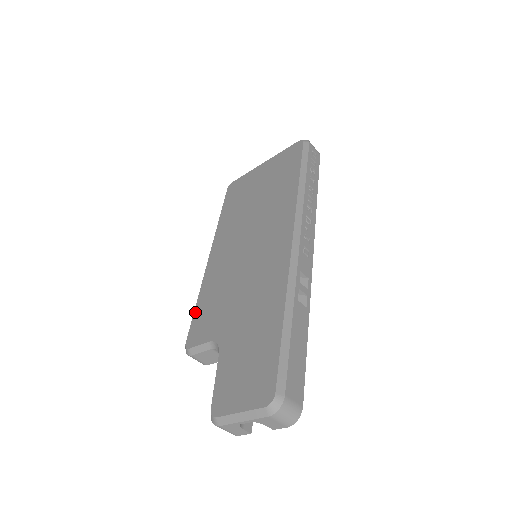
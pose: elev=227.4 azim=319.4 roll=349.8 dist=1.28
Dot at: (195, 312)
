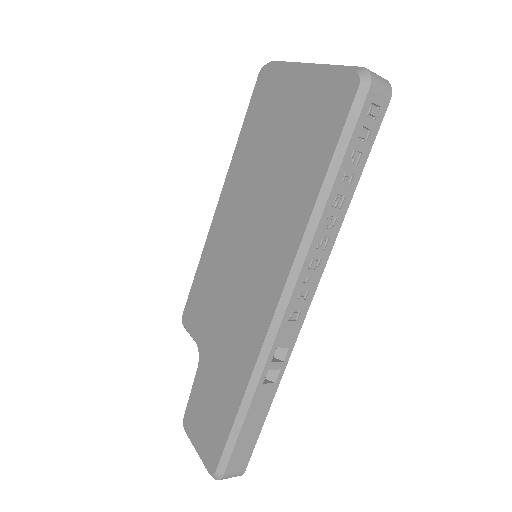
Dot at: (193, 283)
